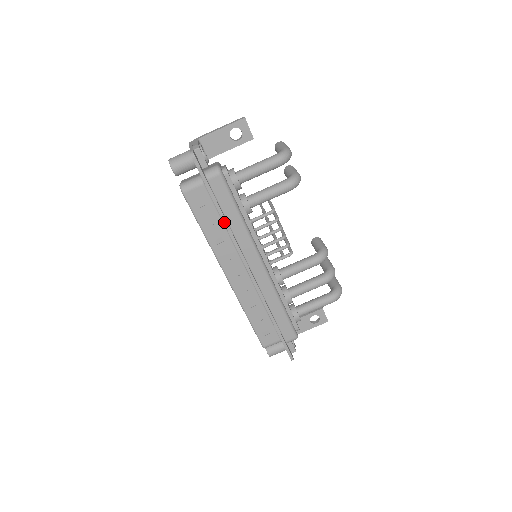
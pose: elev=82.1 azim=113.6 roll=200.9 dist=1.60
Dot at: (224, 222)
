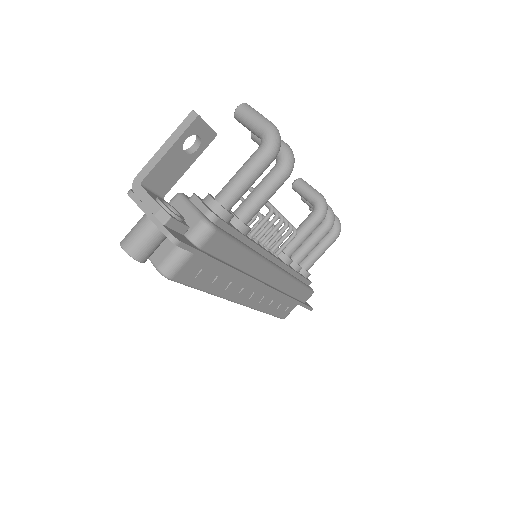
Dot at: (233, 272)
